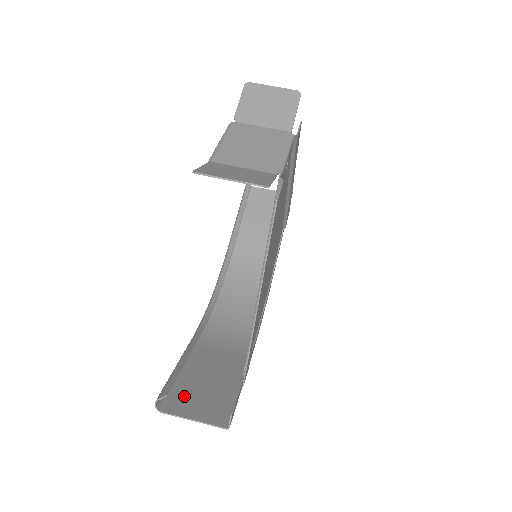
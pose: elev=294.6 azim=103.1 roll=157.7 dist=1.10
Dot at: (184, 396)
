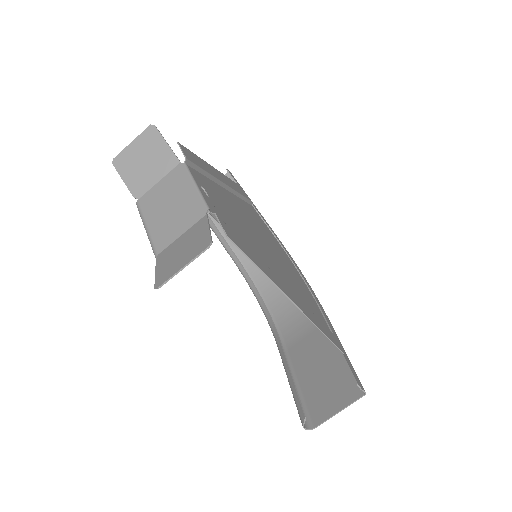
Dot at: (316, 400)
